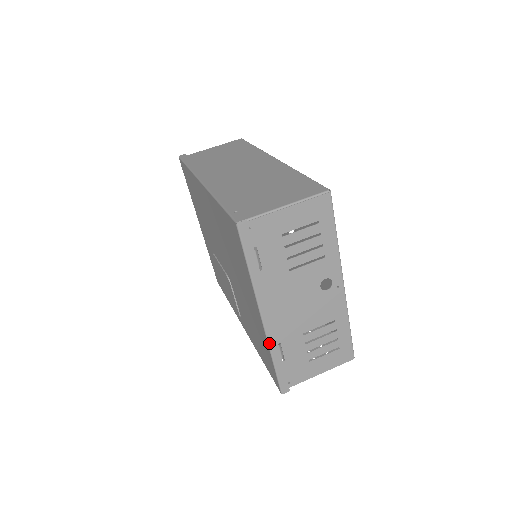
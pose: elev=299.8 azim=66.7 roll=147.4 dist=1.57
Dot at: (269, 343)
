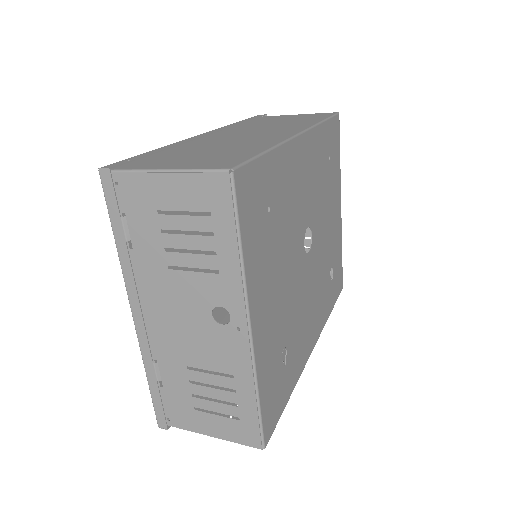
Dot at: (141, 351)
